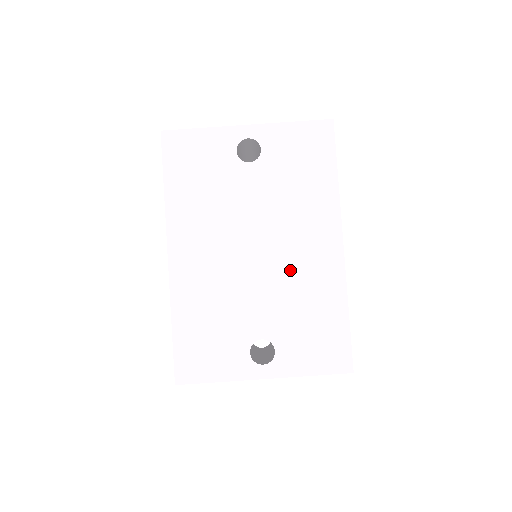
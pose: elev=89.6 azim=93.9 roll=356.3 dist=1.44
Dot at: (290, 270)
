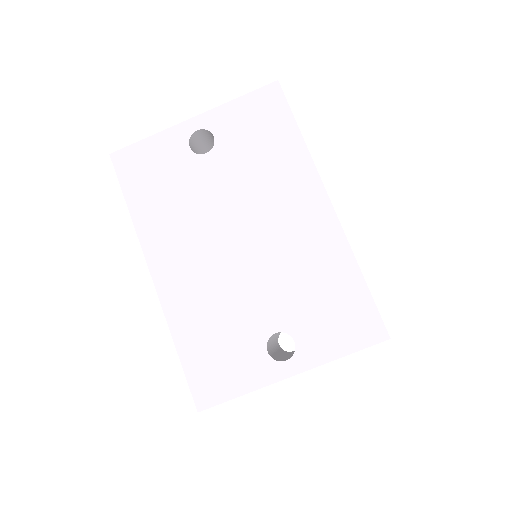
Dot at: (283, 249)
